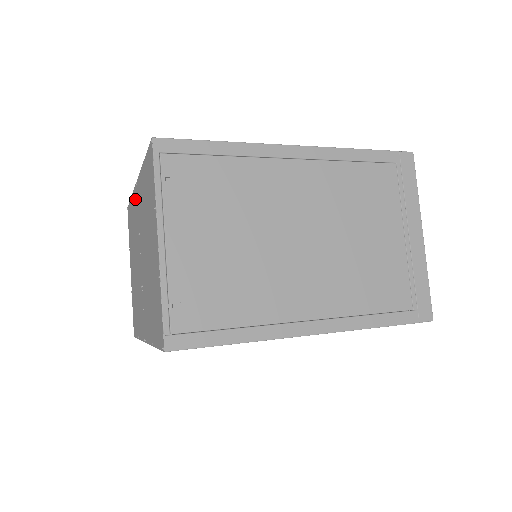
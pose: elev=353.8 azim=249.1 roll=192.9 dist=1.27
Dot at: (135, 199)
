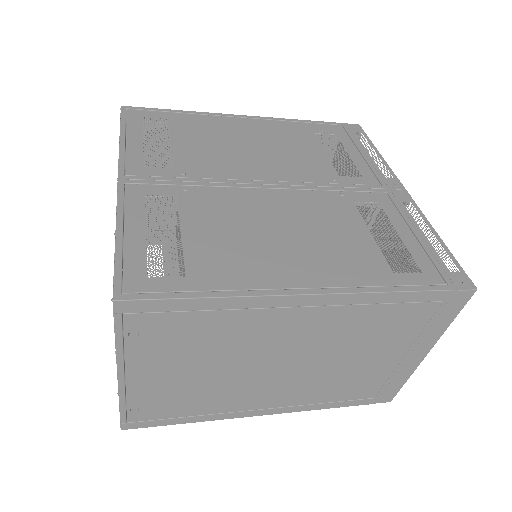
Dot at: occluded
